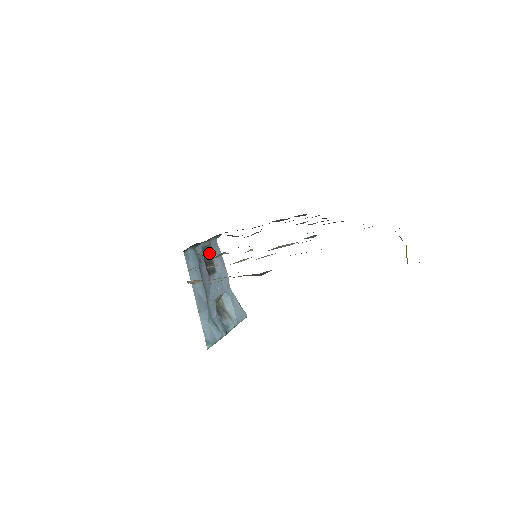
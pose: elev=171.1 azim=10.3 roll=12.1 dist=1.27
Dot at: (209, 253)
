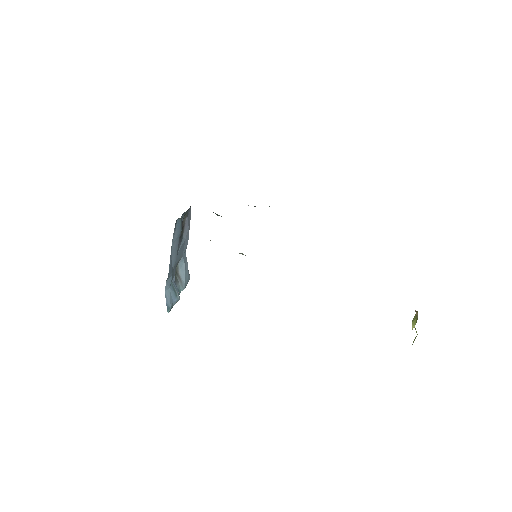
Dot at: (184, 219)
